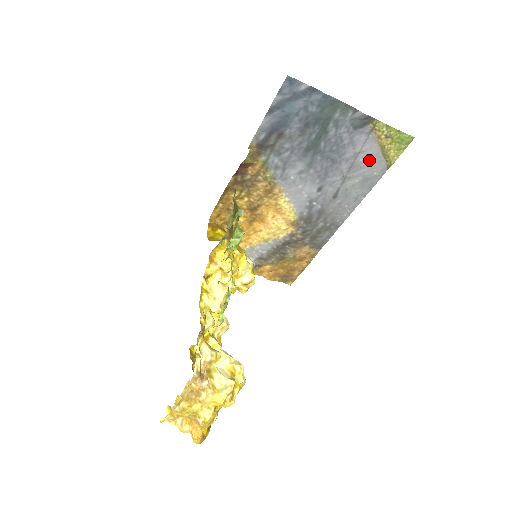
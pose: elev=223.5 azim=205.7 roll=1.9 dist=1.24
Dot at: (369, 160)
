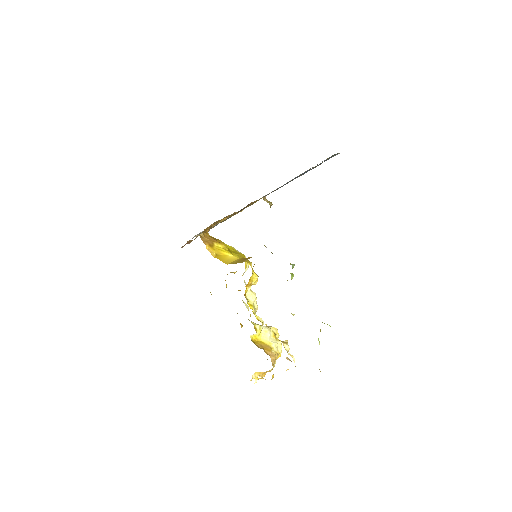
Dot at: occluded
